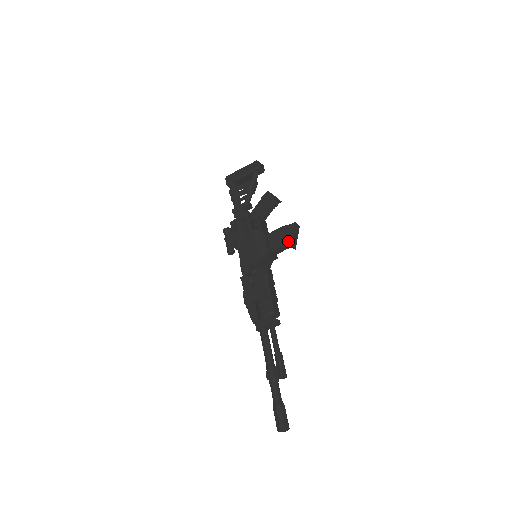
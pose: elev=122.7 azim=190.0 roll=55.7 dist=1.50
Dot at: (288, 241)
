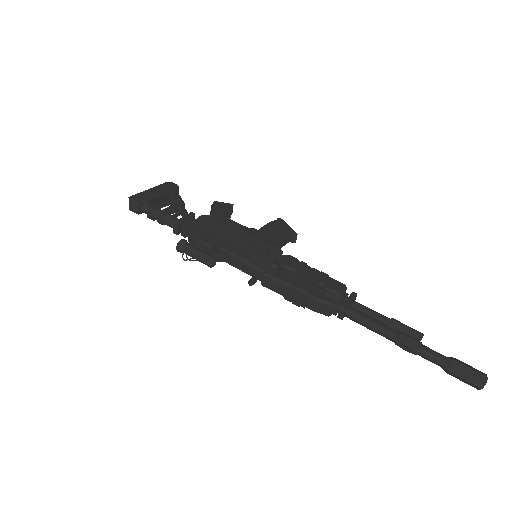
Dot at: (289, 231)
